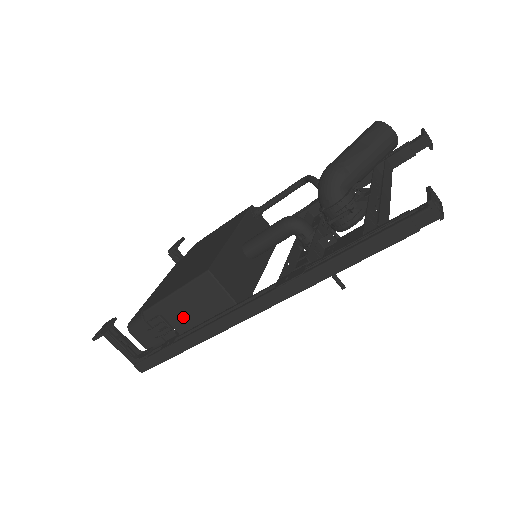
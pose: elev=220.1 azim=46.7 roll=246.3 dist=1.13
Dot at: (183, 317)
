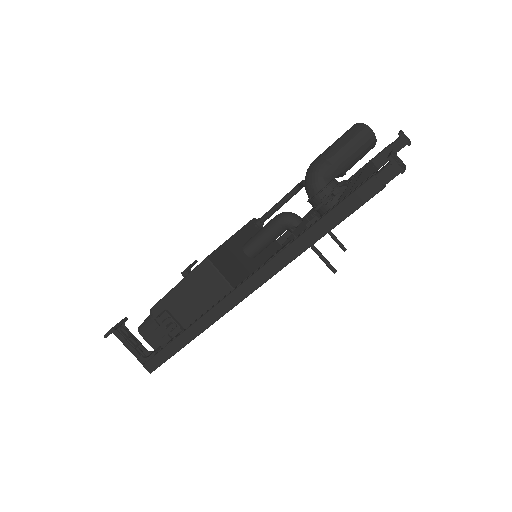
Dot at: (187, 310)
